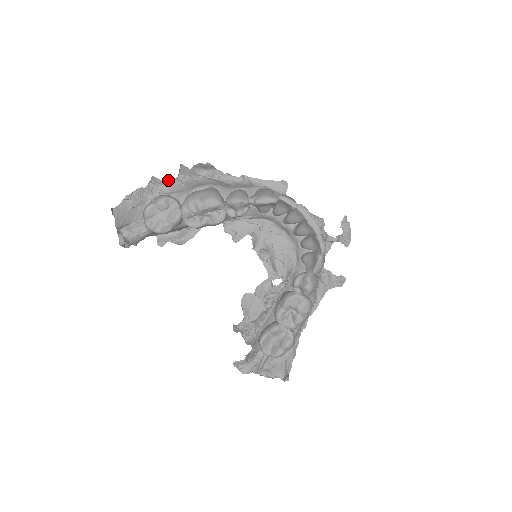
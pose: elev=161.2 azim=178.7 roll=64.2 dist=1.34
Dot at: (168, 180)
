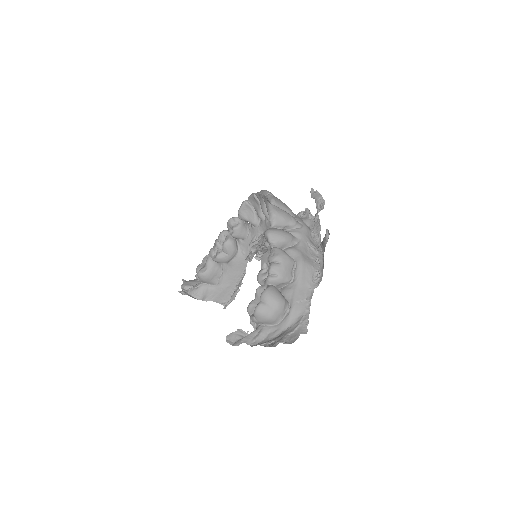
Dot at: occluded
